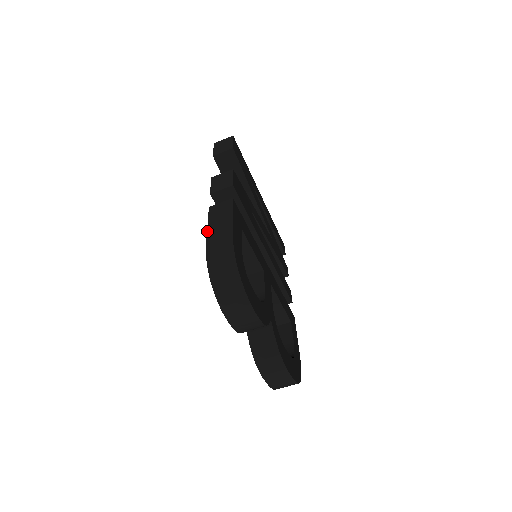
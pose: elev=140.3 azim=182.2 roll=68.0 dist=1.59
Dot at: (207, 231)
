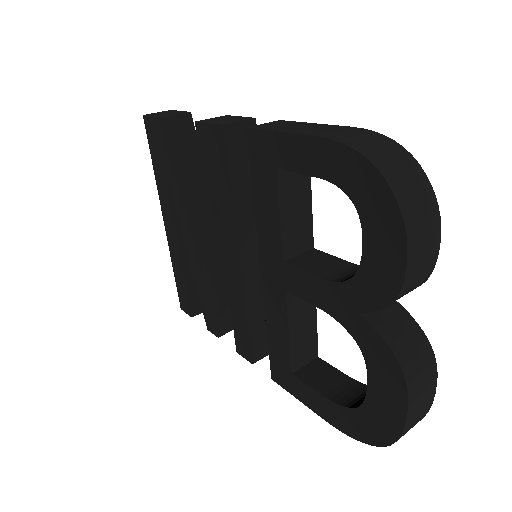
Dot at: (294, 132)
